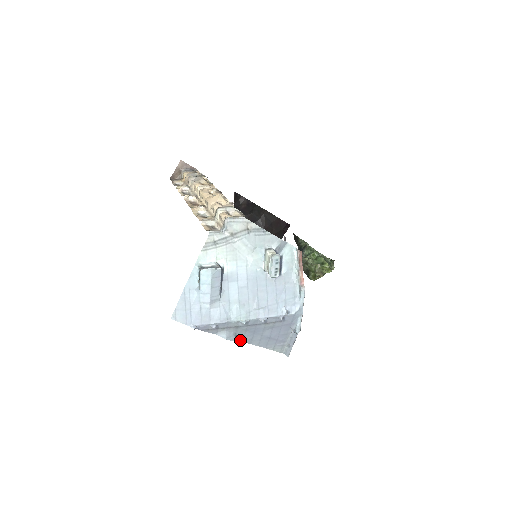
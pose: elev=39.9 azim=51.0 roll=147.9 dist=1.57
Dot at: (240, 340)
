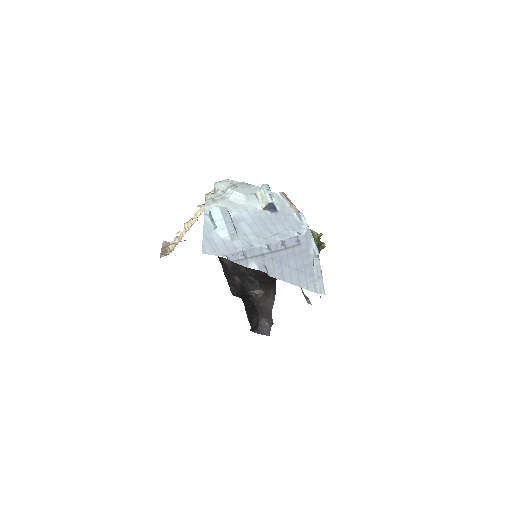
Dot at: (272, 276)
